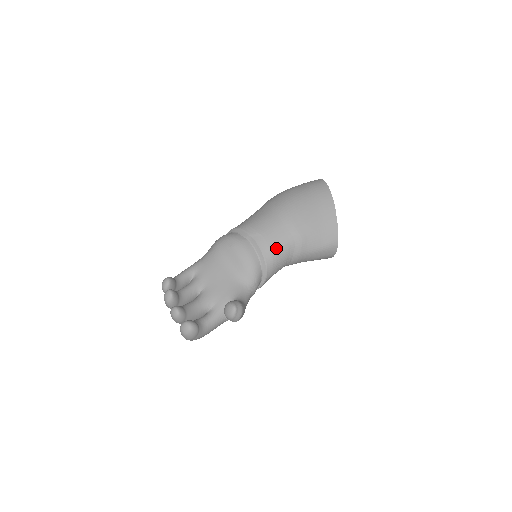
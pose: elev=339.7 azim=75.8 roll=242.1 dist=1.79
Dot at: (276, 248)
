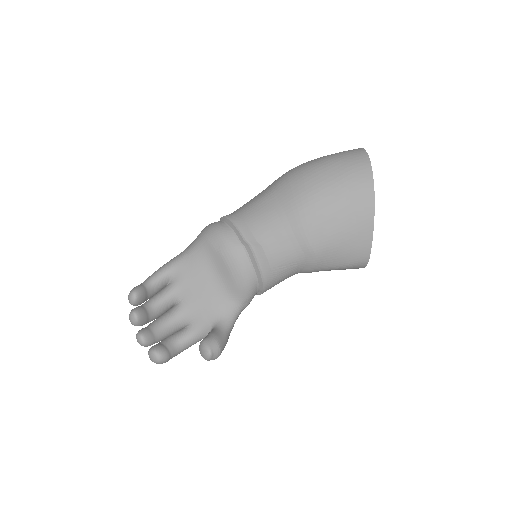
Dot at: (279, 265)
